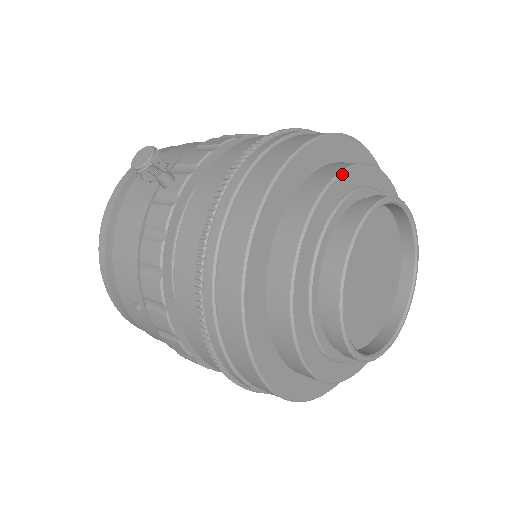
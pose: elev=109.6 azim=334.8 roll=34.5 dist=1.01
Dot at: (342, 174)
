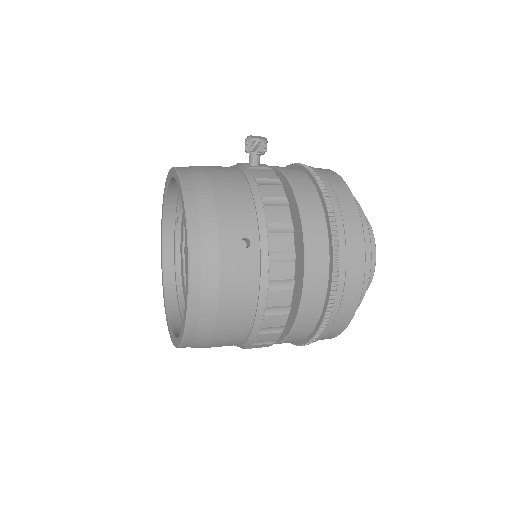
Dot at: occluded
